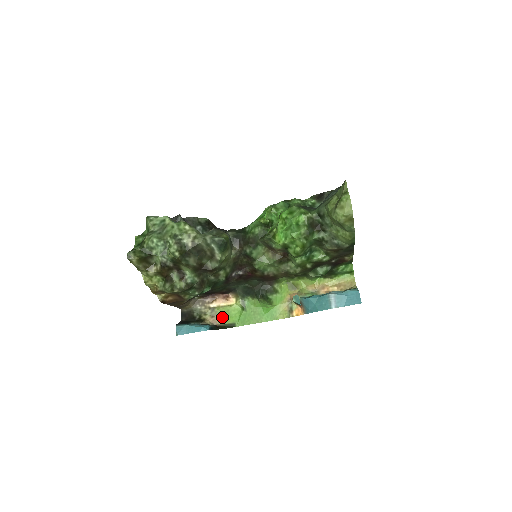
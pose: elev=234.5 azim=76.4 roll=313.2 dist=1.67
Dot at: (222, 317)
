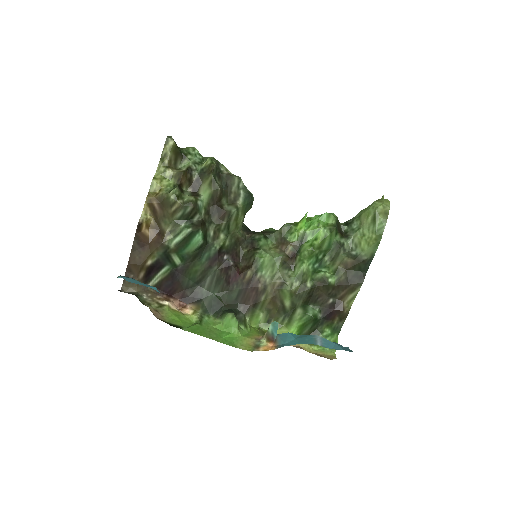
Dot at: (168, 317)
